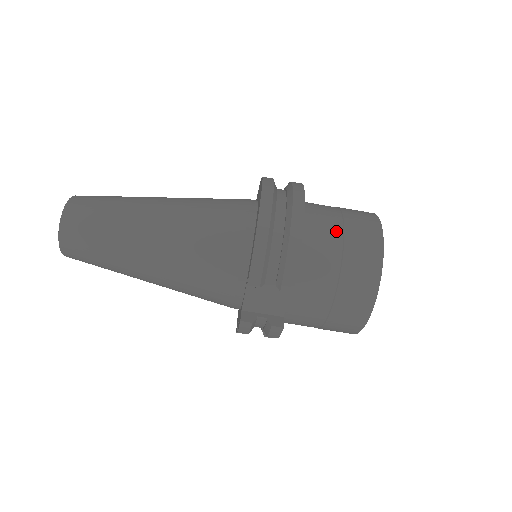
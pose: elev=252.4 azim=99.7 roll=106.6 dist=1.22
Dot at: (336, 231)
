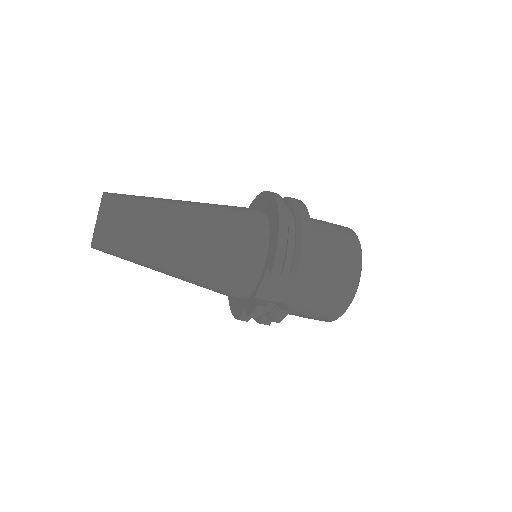
Dot at: (328, 236)
